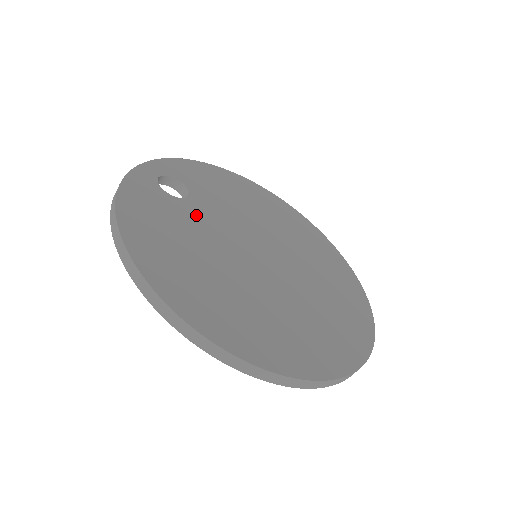
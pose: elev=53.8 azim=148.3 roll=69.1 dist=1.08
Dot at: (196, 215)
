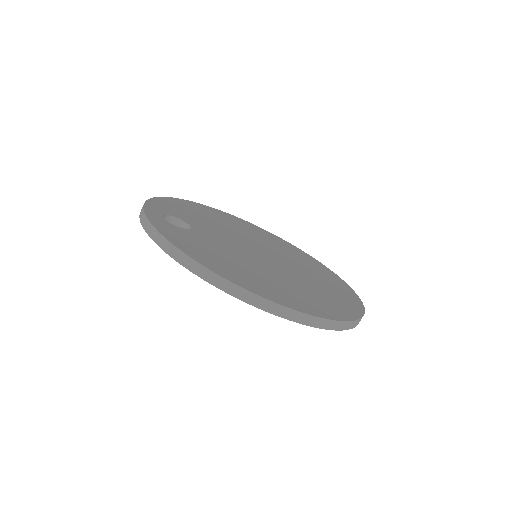
Dot at: (210, 238)
